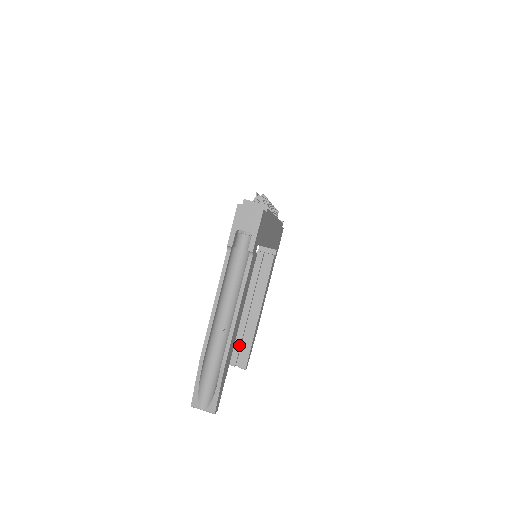
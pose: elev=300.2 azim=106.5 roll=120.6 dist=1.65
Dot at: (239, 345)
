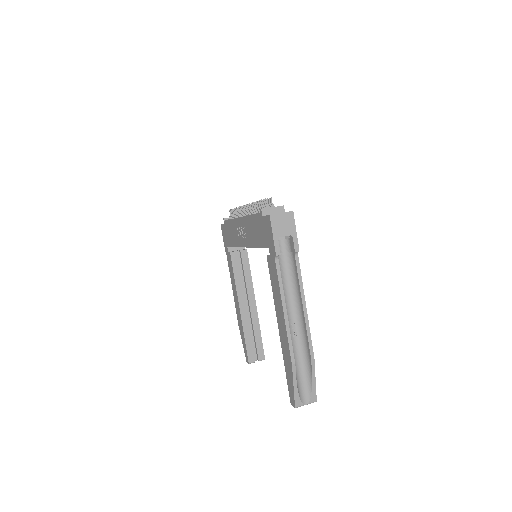
Dot at: (251, 342)
